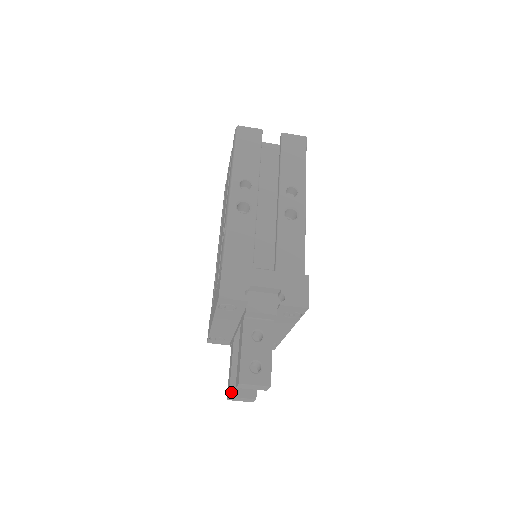
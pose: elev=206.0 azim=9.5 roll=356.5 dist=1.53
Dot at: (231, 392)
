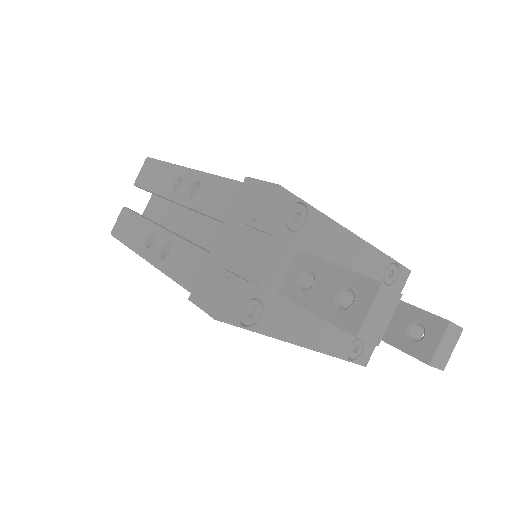
Dot at: (422, 359)
